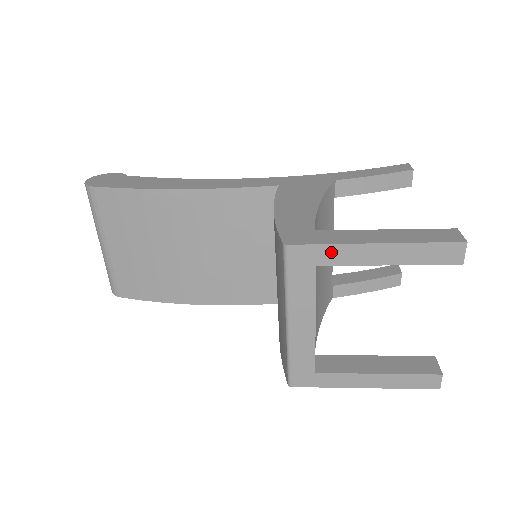
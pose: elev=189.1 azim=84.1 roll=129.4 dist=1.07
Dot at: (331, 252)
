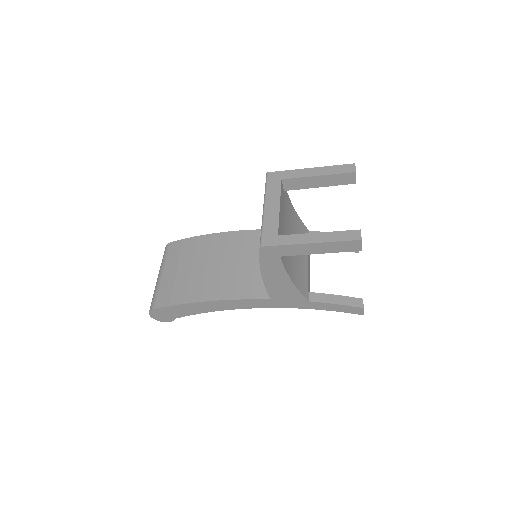
Dot at: (289, 173)
